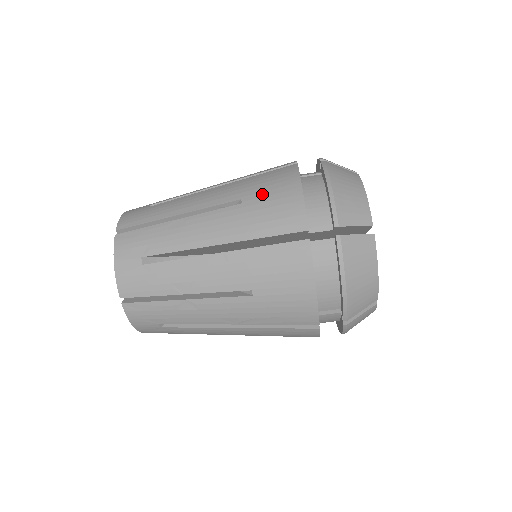
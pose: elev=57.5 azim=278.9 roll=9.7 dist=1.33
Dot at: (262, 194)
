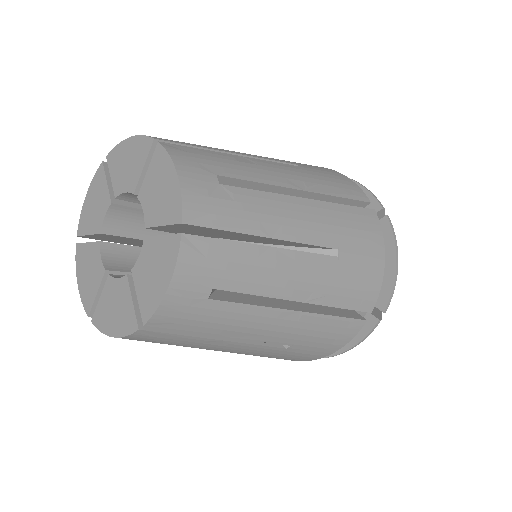
Dot at: (308, 349)
